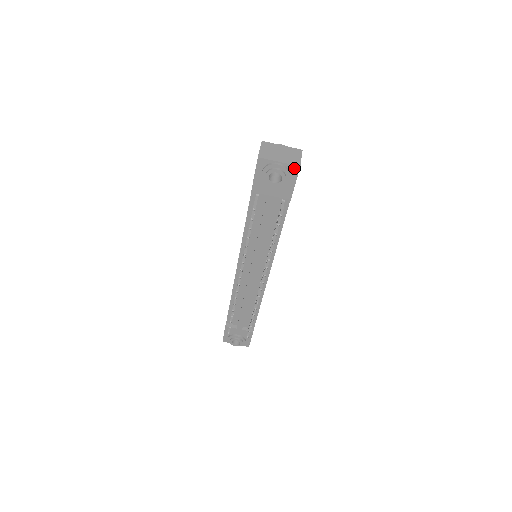
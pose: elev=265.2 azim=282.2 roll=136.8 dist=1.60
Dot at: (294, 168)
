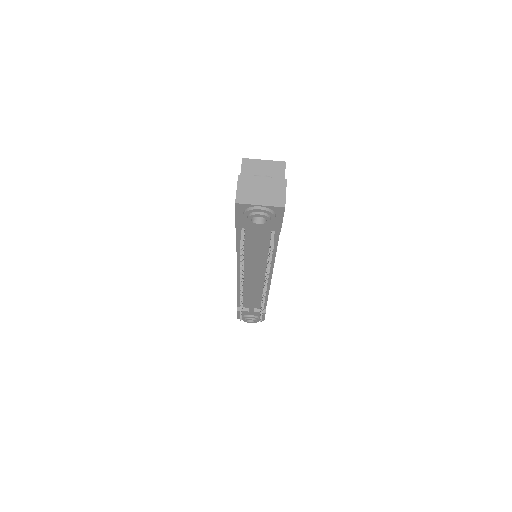
Dot at: (278, 209)
